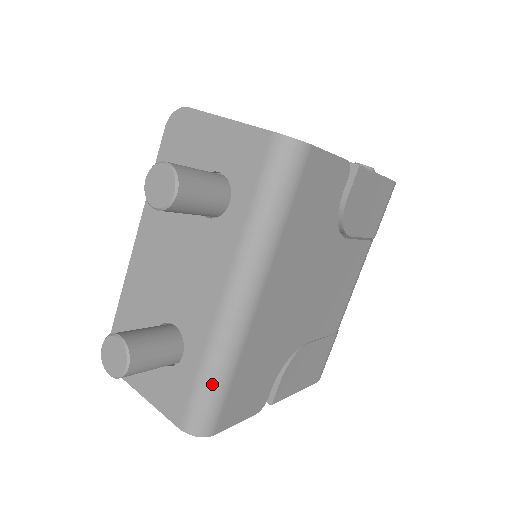
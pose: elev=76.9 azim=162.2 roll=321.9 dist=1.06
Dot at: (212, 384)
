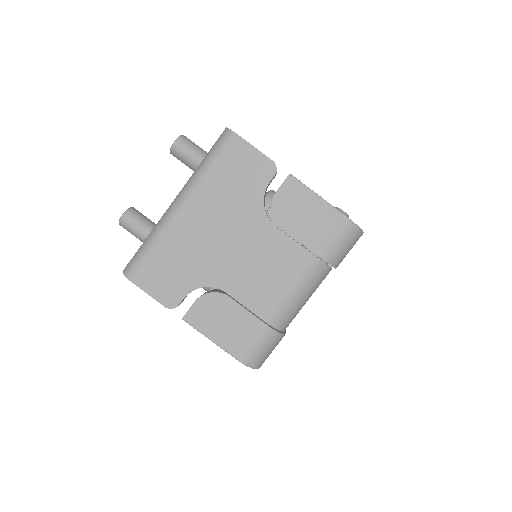
Dot at: (144, 245)
